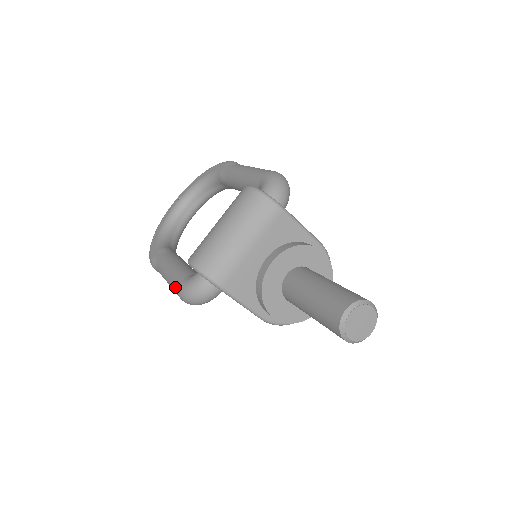
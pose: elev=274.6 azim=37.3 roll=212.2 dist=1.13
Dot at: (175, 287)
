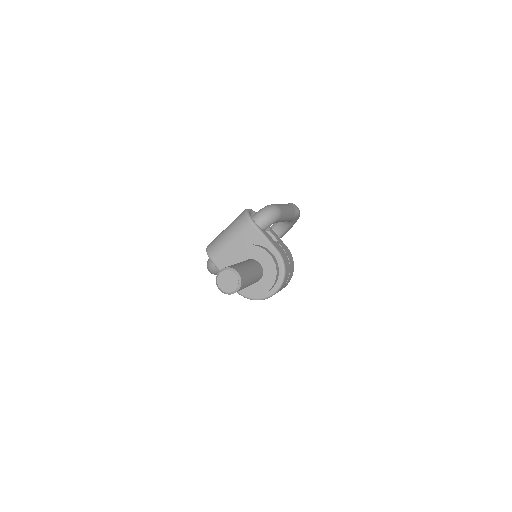
Dot at: occluded
